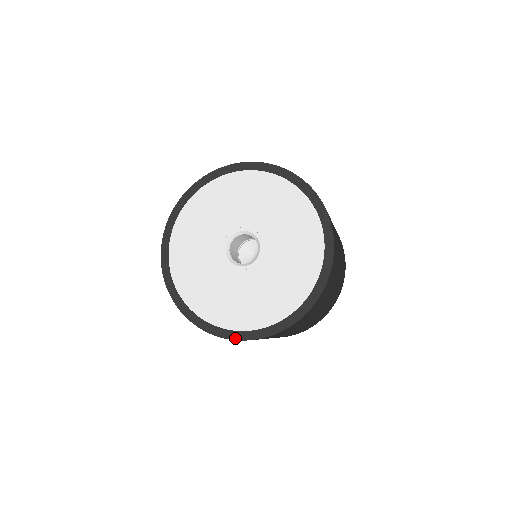
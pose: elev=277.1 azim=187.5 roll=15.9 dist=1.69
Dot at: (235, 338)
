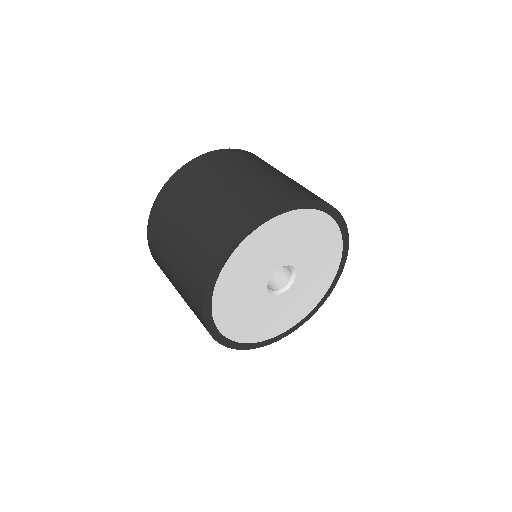
Dot at: (248, 348)
